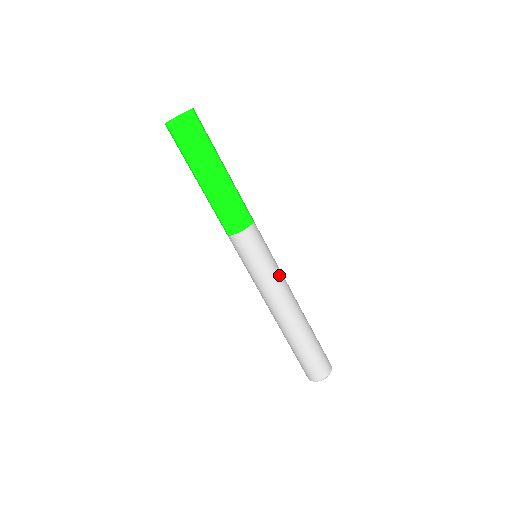
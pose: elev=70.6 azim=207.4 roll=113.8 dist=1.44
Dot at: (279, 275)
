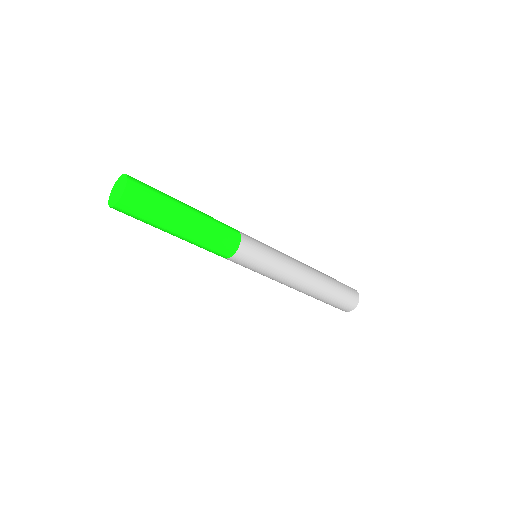
Dot at: (284, 258)
